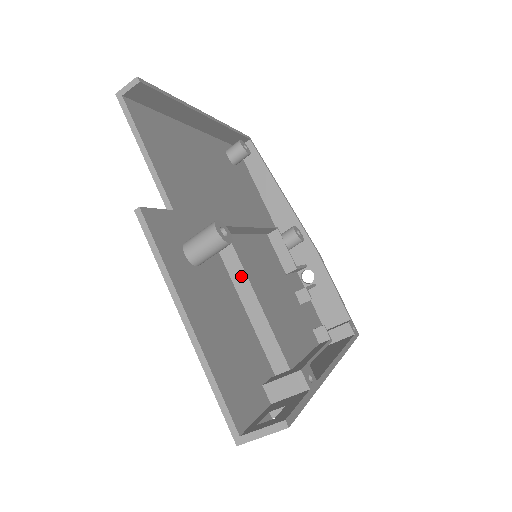
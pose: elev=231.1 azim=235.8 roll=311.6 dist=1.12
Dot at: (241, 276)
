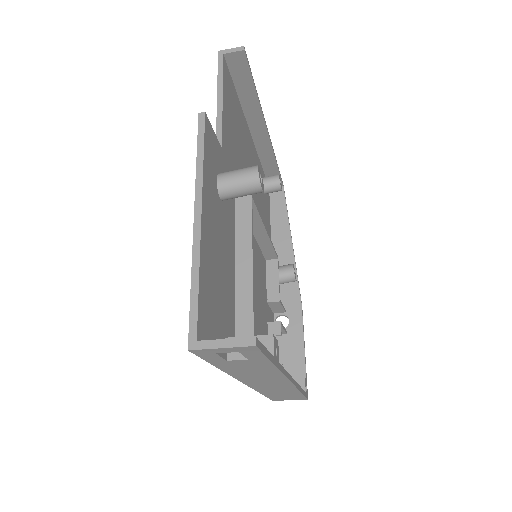
Dot at: (247, 243)
